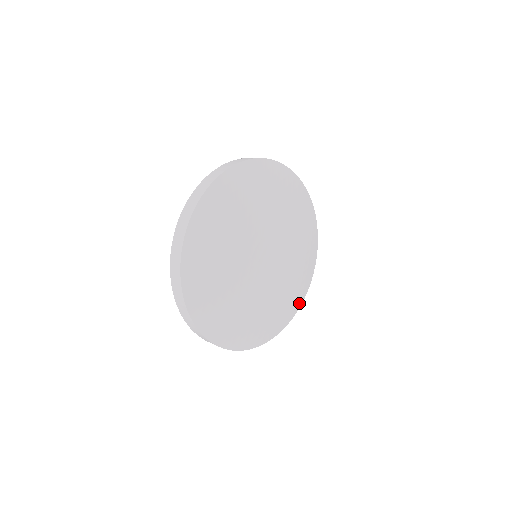
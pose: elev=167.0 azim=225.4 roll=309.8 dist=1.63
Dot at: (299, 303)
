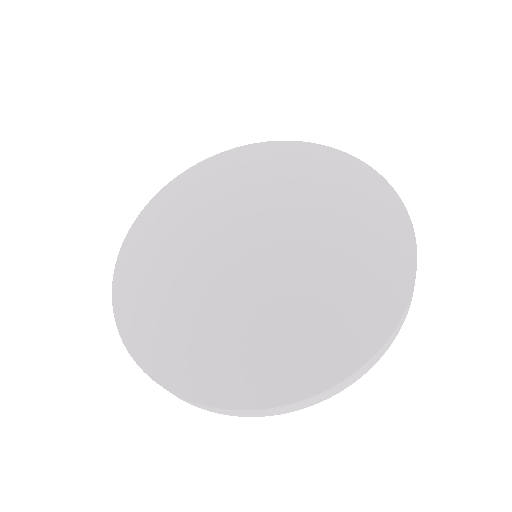
Dot at: (393, 306)
